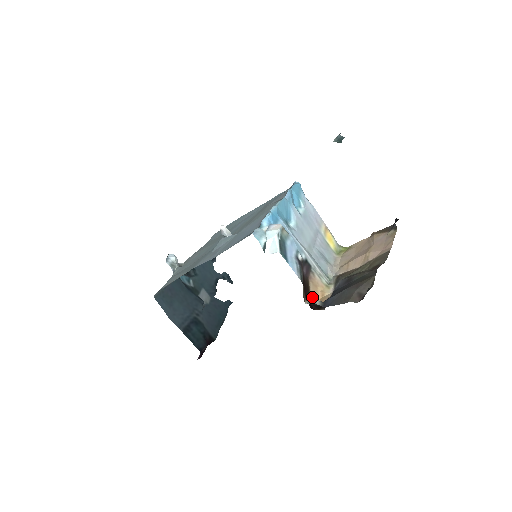
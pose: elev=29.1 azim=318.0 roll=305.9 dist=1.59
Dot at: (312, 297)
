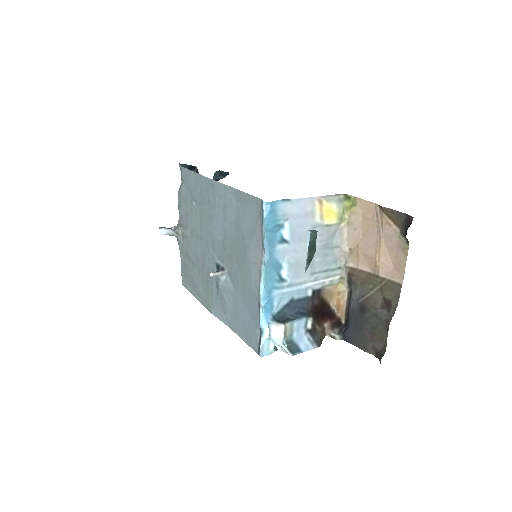
Dot at: (329, 299)
